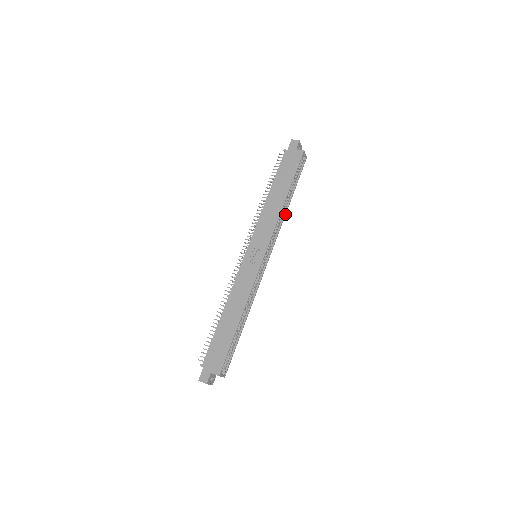
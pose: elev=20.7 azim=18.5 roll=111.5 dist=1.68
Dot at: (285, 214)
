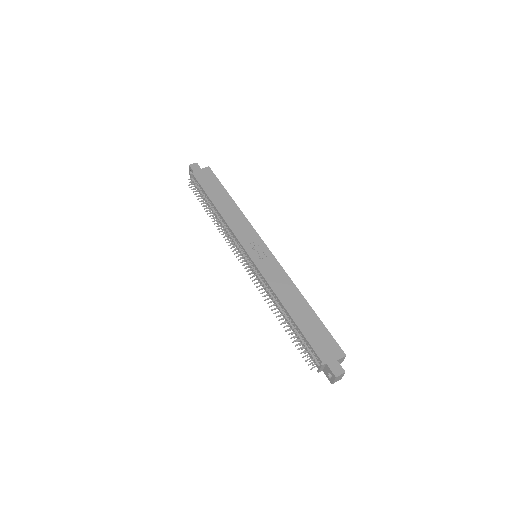
Dot at: occluded
